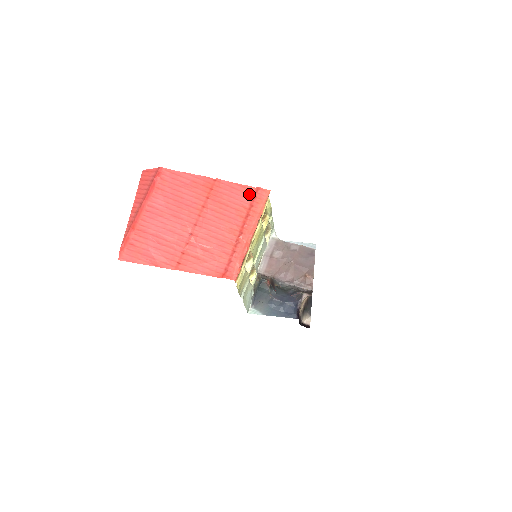
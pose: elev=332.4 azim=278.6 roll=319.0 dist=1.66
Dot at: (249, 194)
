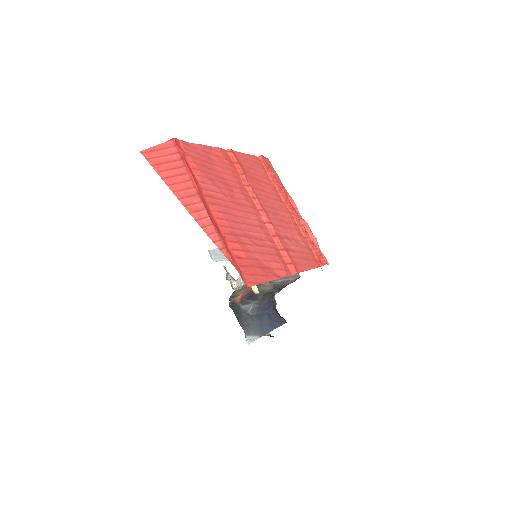
Dot at: (261, 164)
